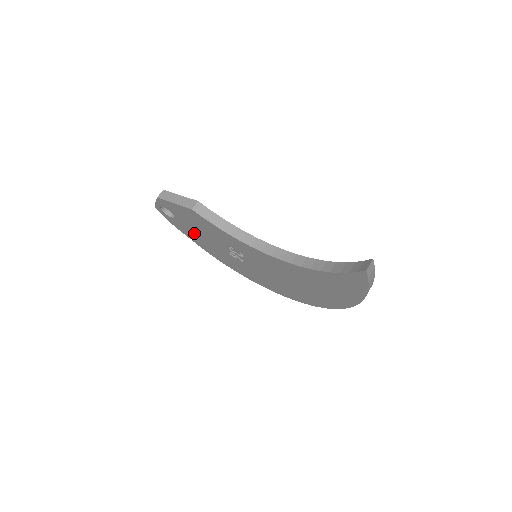
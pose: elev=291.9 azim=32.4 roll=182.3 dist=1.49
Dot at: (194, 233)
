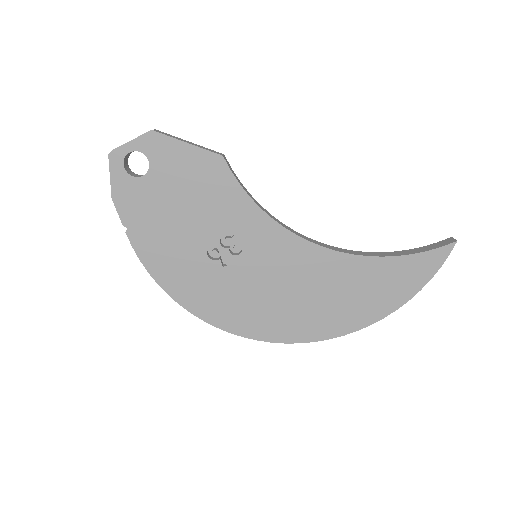
Dot at: (158, 211)
